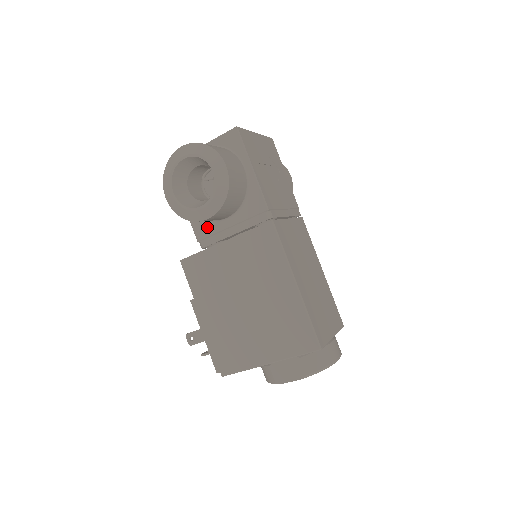
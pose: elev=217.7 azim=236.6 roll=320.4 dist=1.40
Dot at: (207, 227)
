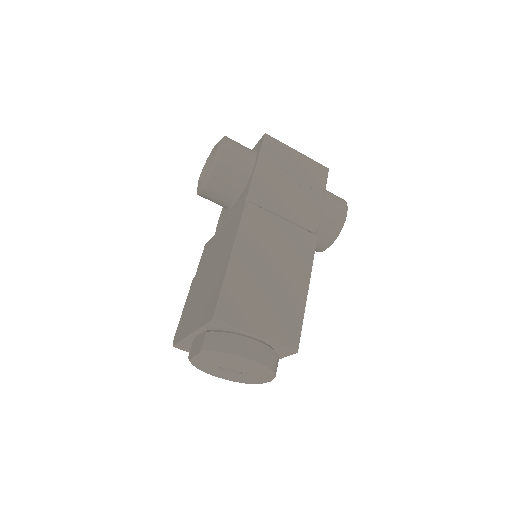
Dot at: (224, 215)
